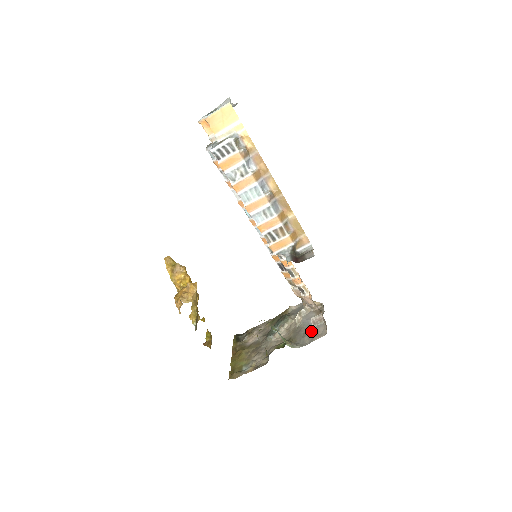
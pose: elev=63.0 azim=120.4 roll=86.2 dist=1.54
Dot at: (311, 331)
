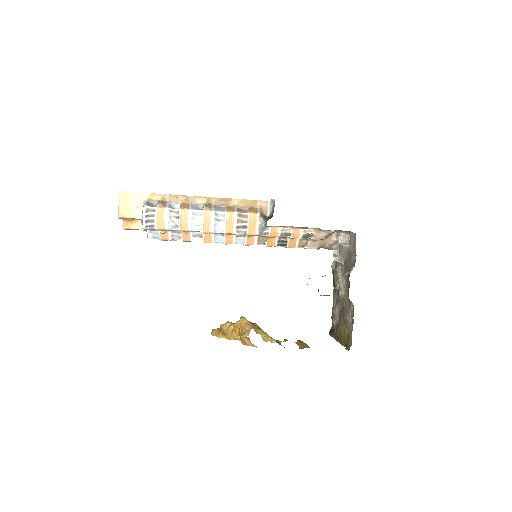
Dot at: (350, 250)
